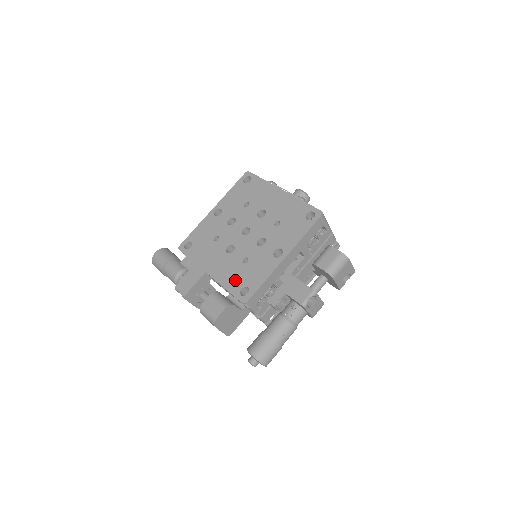
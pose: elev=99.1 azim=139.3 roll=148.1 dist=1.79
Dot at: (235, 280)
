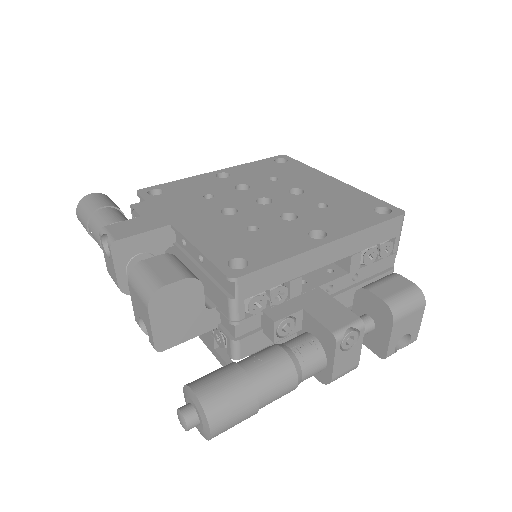
Dot at: (224, 245)
